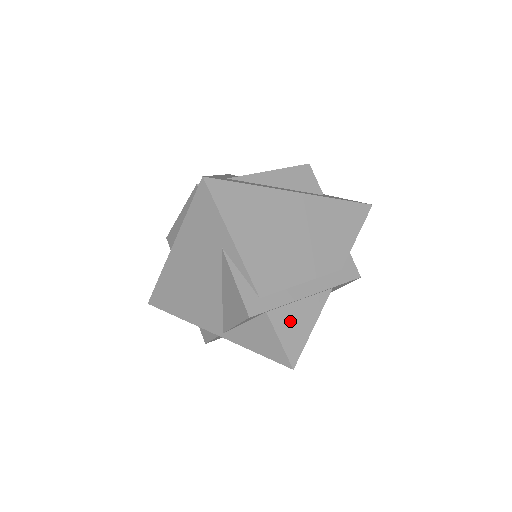
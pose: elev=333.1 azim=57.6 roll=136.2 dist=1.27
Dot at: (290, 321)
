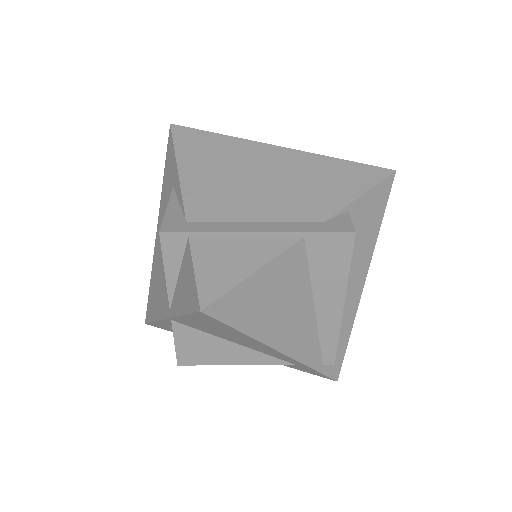
Dot at: (220, 255)
